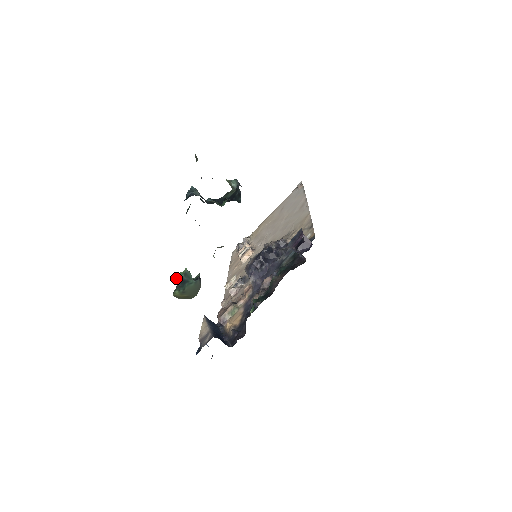
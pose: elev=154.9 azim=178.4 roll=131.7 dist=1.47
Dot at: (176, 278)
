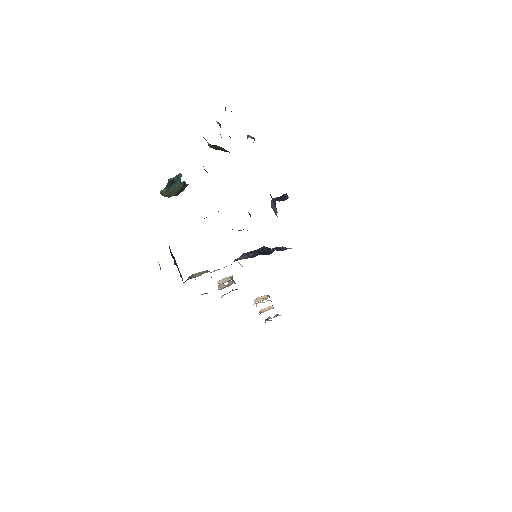
Dot at: (170, 178)
